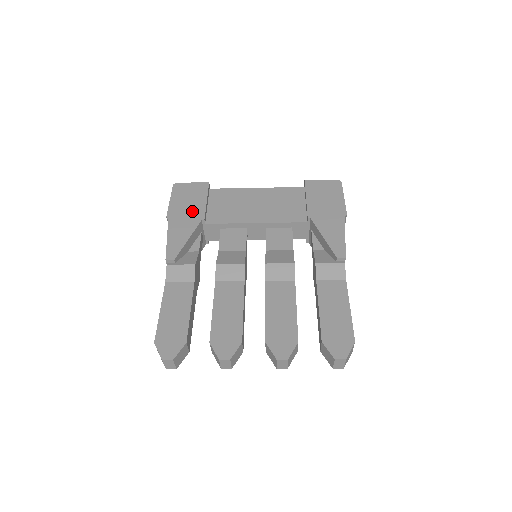
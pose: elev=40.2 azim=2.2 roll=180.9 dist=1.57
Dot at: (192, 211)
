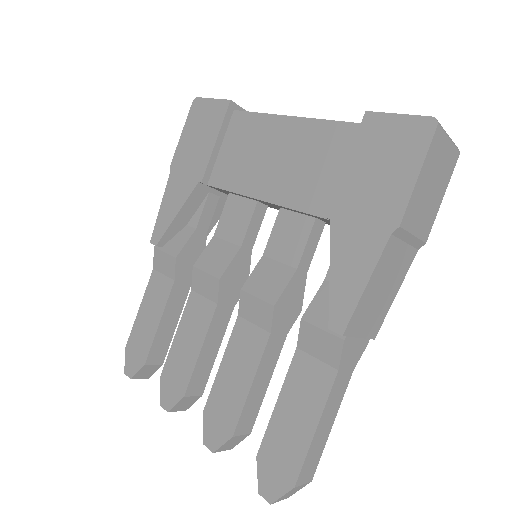
Dot at: (195, 161)
